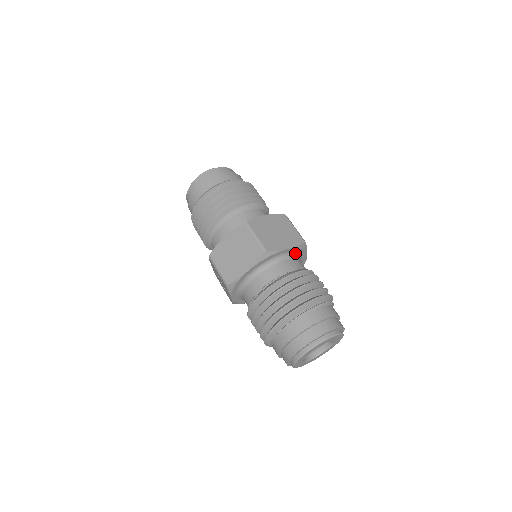
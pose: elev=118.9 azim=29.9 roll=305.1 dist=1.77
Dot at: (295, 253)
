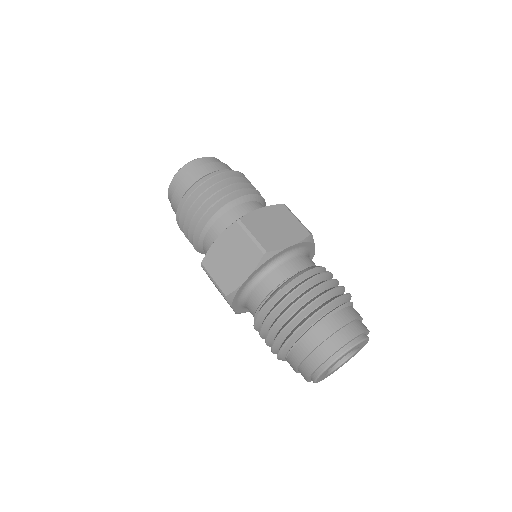
Dot at: (301, 248)
